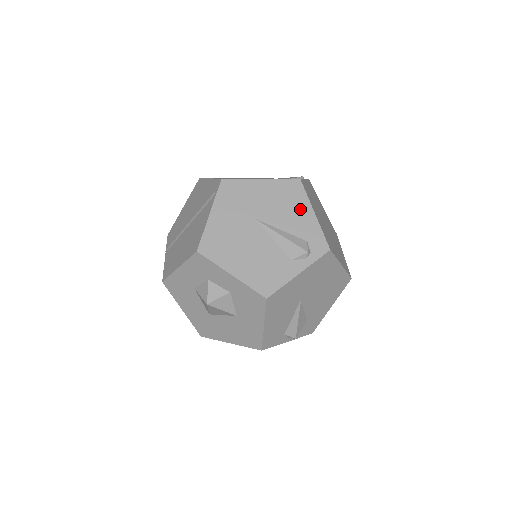
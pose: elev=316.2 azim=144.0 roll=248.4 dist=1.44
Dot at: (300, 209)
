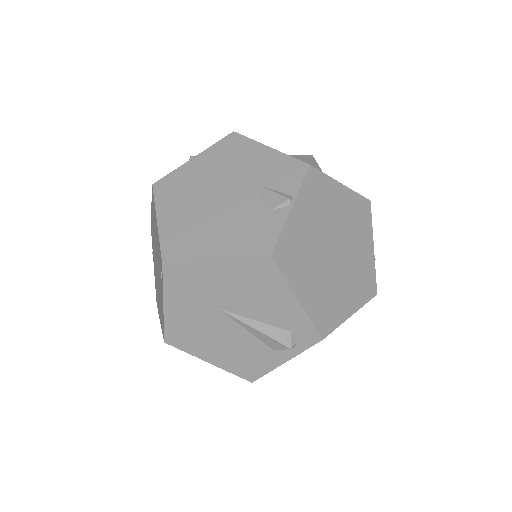
Dot at: (276, 296)
